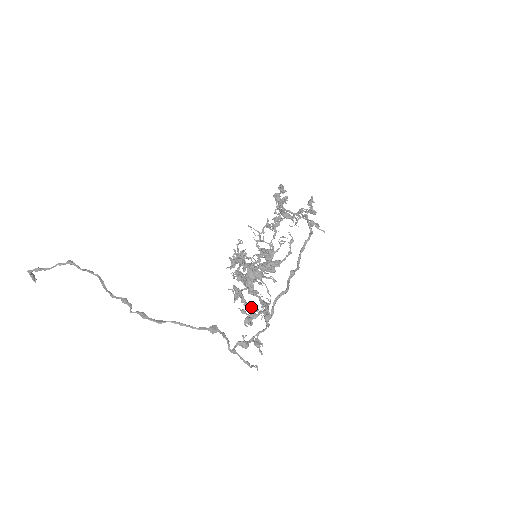
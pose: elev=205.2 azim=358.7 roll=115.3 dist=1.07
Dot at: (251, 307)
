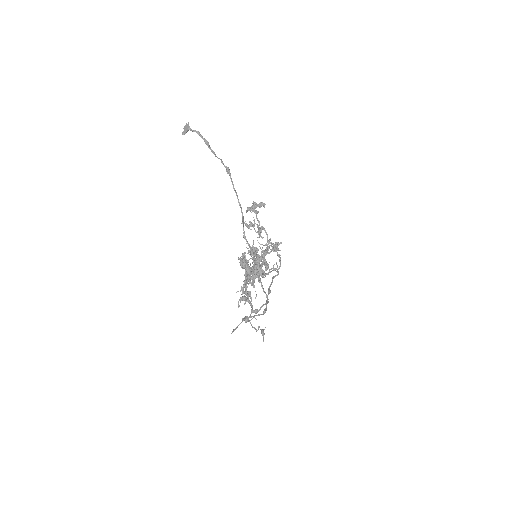
Dot at: occluded
